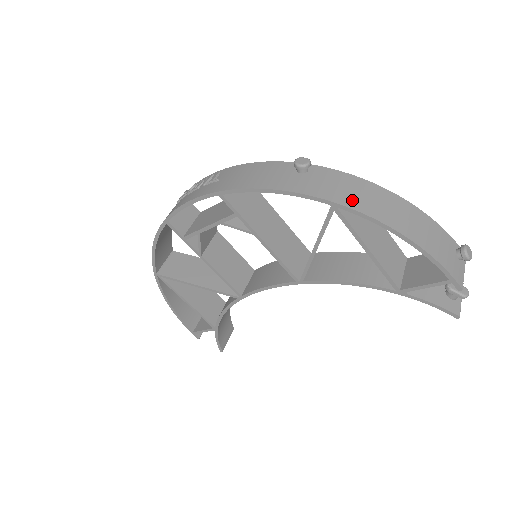
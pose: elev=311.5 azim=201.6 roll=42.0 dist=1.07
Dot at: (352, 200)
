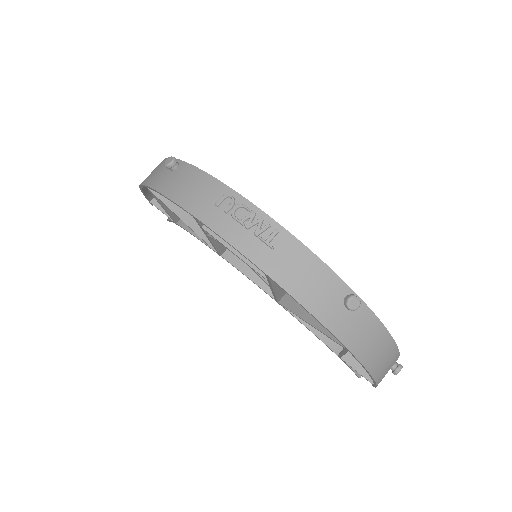
Dot at: (363, 350)
